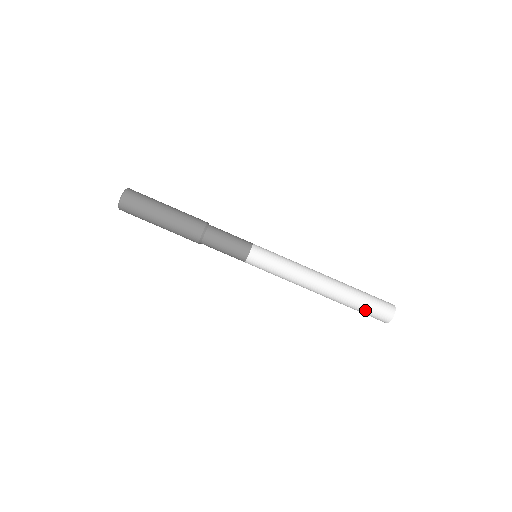
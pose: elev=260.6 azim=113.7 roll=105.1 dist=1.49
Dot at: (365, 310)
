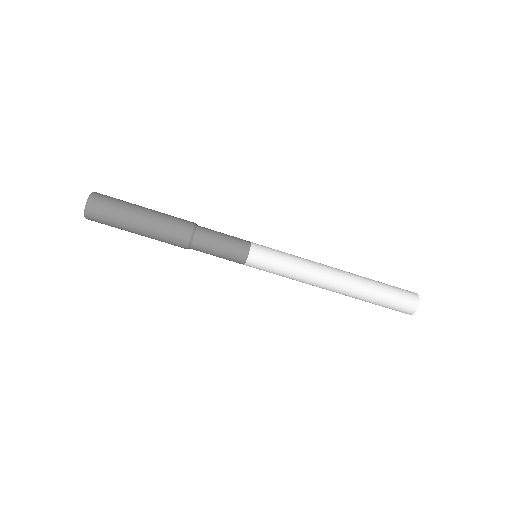
Dot at: occluded
